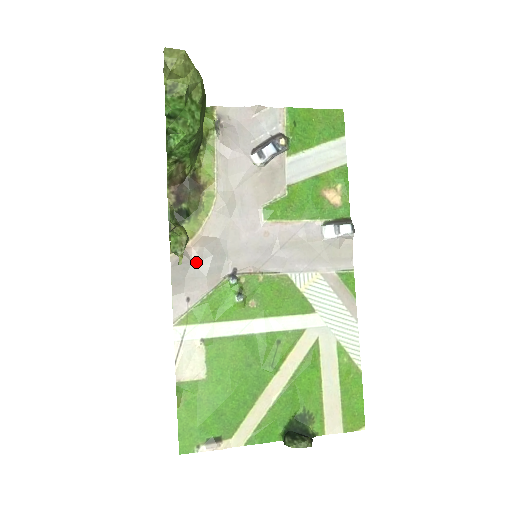
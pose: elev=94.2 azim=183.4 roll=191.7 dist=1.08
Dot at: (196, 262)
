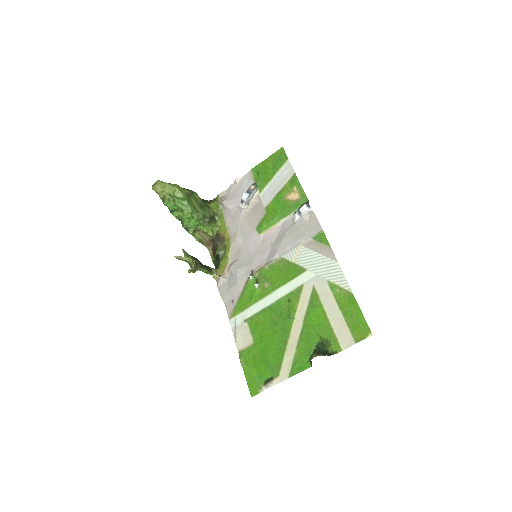
Dot at: (230, 278)
